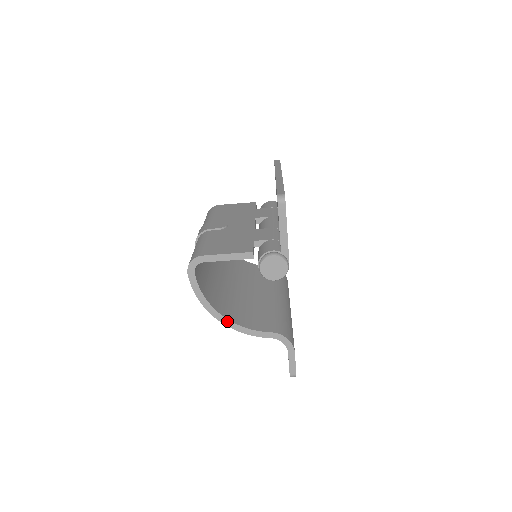
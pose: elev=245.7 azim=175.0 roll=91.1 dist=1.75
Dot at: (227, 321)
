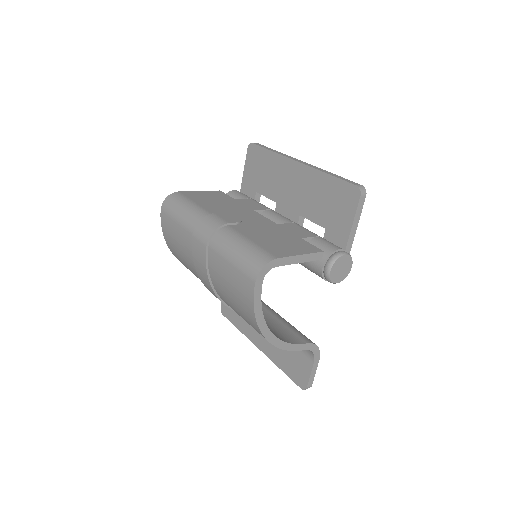
Dot at: (274, 338)
